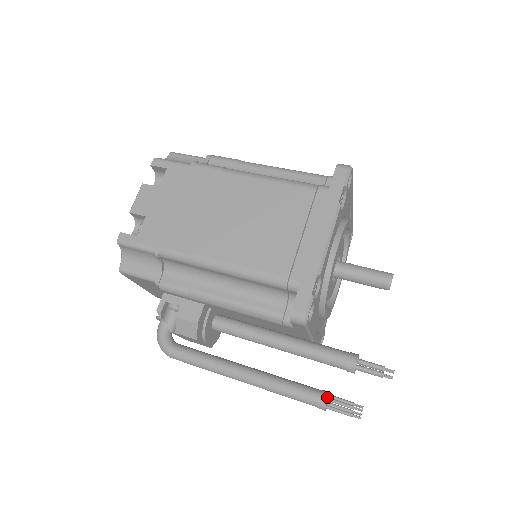
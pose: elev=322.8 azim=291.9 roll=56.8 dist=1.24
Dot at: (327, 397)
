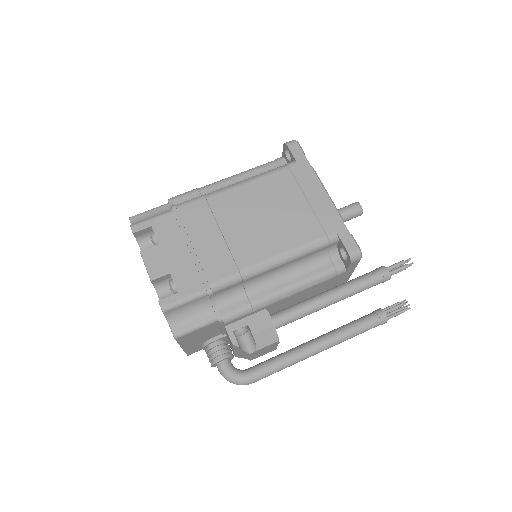
Dot at: (383, 311)
